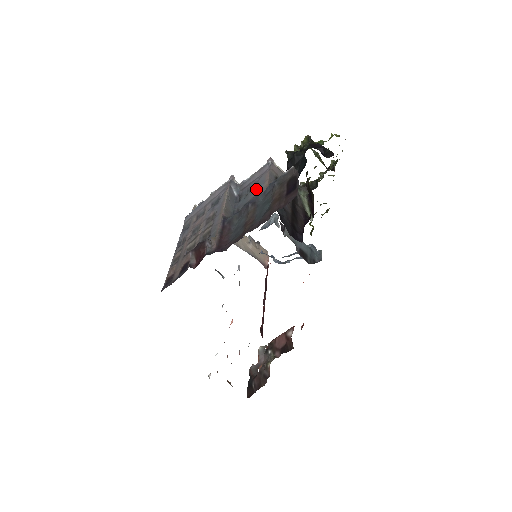
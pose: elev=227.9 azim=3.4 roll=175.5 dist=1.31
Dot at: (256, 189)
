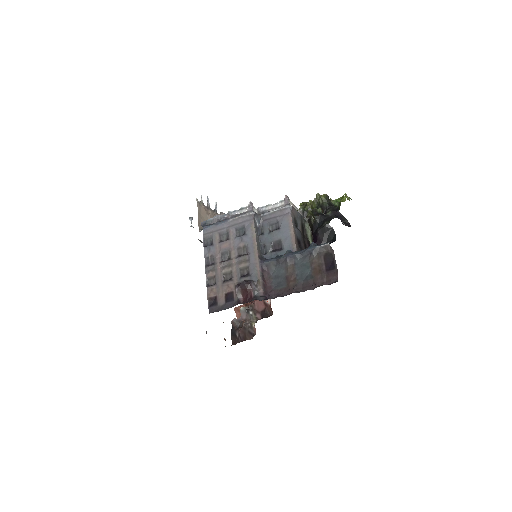
Dot at: (281, 231)
